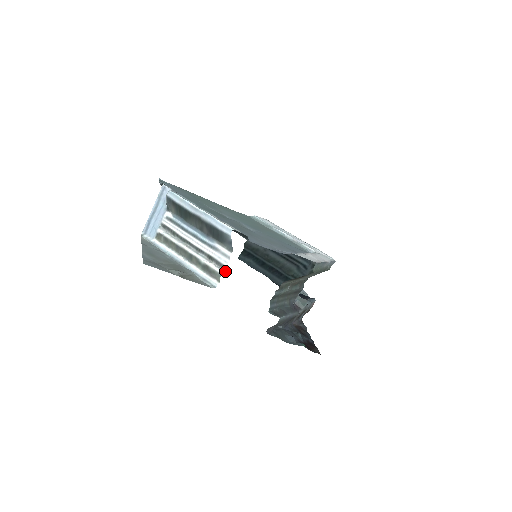
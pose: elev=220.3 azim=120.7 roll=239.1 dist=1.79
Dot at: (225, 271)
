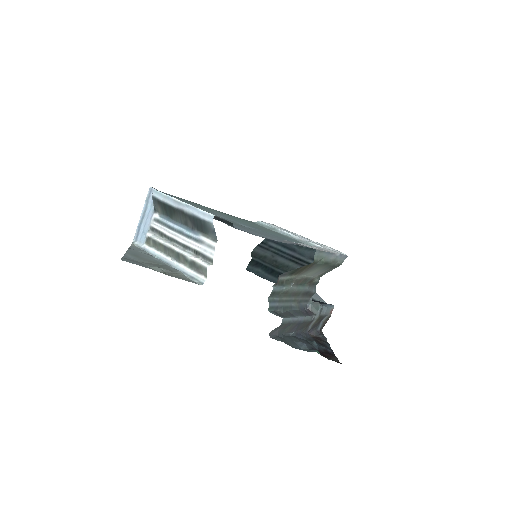
Dot at: (212, 264)
